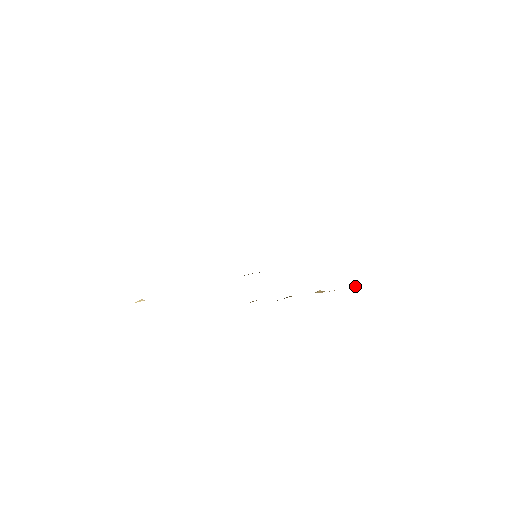
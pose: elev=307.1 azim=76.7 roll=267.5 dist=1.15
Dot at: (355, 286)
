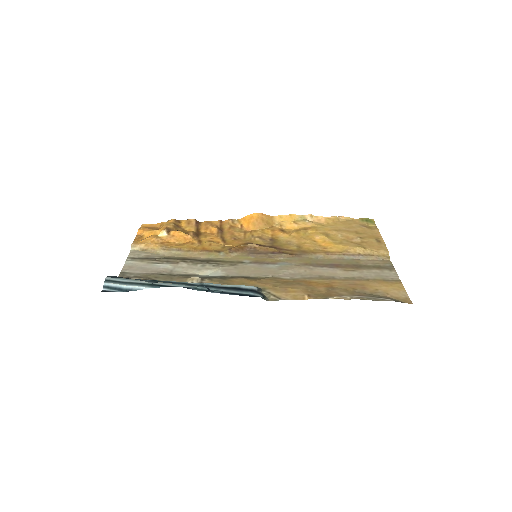
Dot at: (341, 217)
